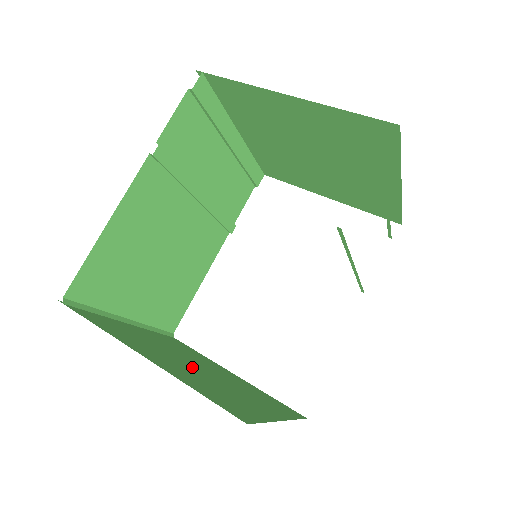
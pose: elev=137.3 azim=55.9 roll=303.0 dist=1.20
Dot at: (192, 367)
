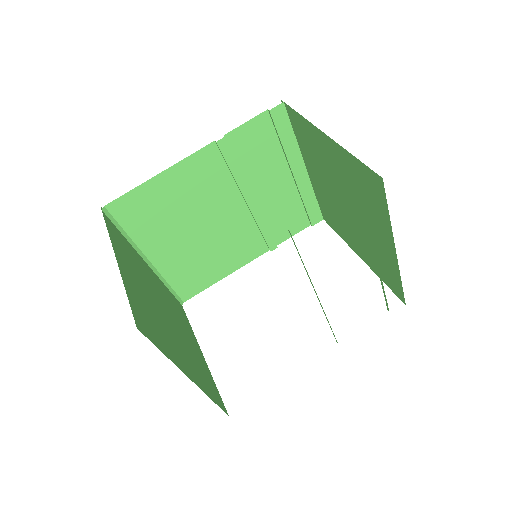
Dot at: (157, 305)
